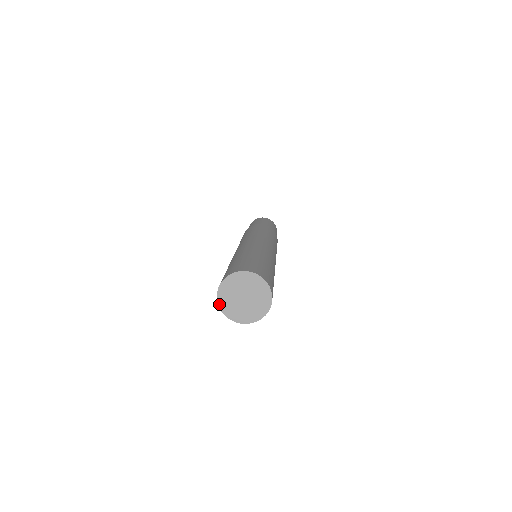
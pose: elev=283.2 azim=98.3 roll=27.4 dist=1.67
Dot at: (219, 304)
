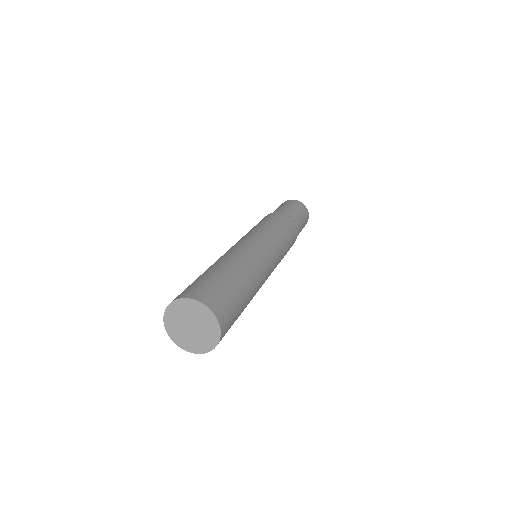
Dot at: (183, 348)
